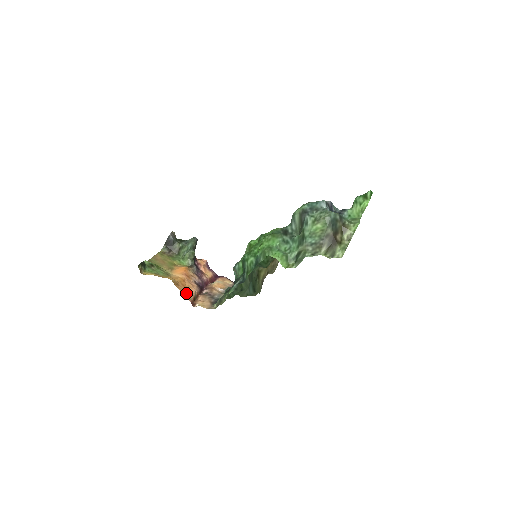
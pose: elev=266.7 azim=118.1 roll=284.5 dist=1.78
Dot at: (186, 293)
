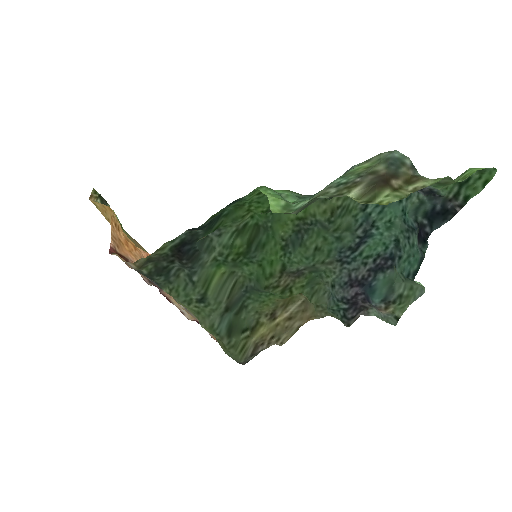
Dot at: (118, 242)
